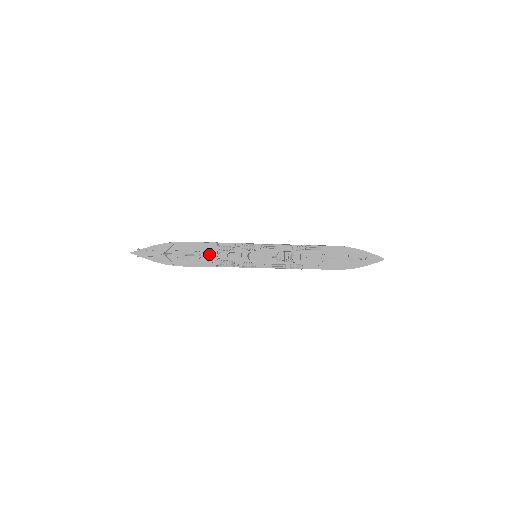
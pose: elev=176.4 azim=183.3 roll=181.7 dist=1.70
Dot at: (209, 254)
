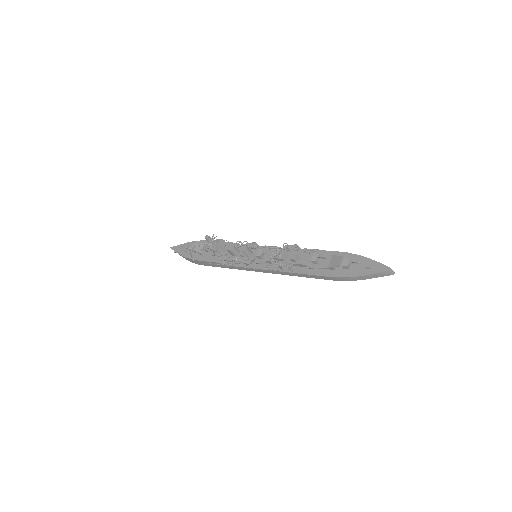
Dot at: (213, 244)
